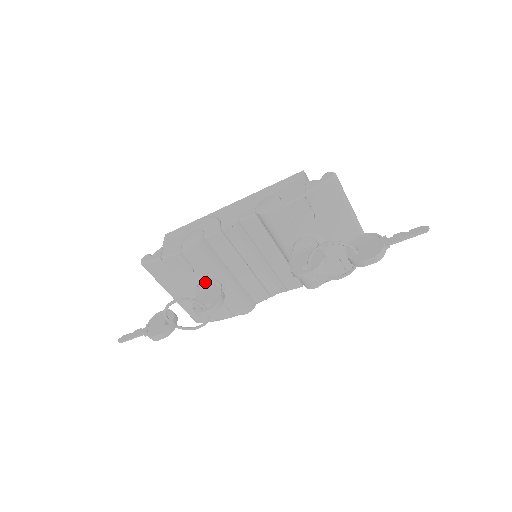
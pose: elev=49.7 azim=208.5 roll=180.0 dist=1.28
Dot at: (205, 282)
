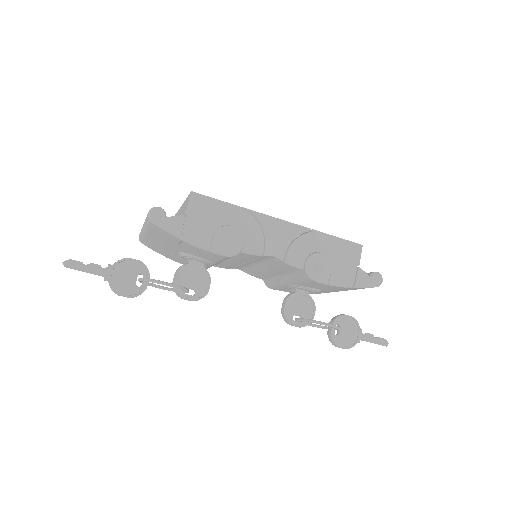
Dot at: (199, 260)
